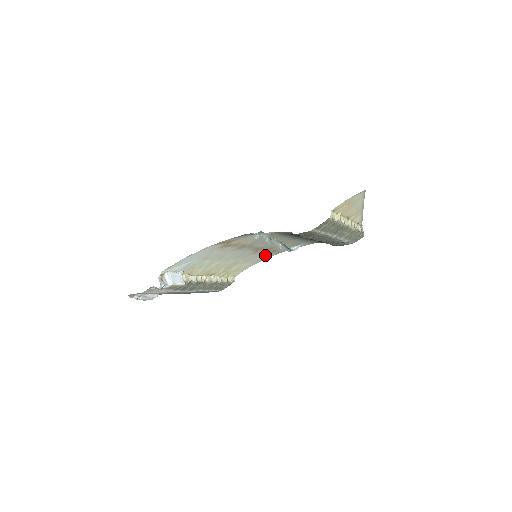
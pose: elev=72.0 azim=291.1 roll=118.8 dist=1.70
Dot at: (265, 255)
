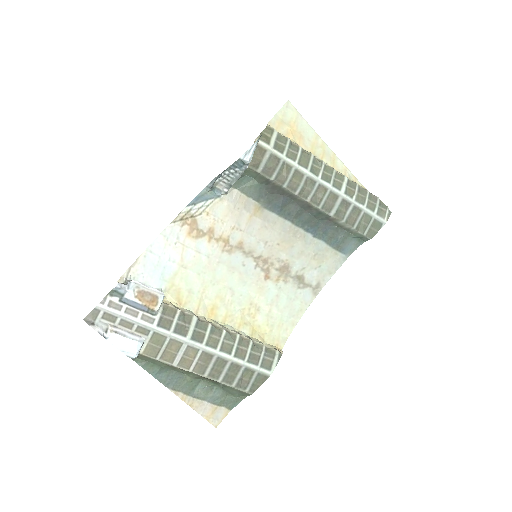
Dot at: (295, 294)
